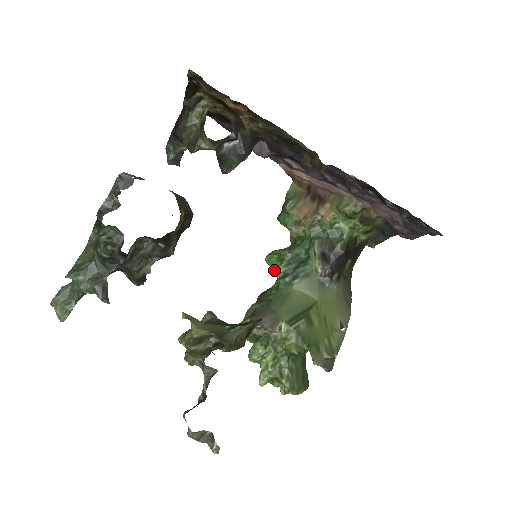
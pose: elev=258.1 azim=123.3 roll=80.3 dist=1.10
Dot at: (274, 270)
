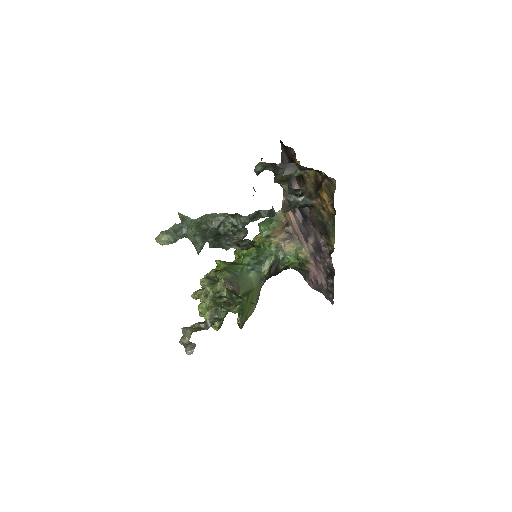
Dot at: (242, 255)
